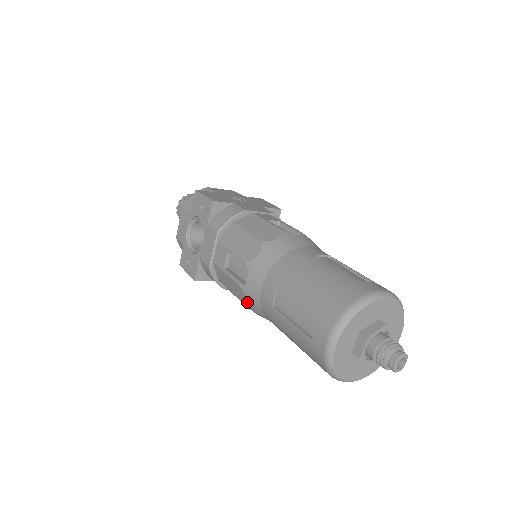
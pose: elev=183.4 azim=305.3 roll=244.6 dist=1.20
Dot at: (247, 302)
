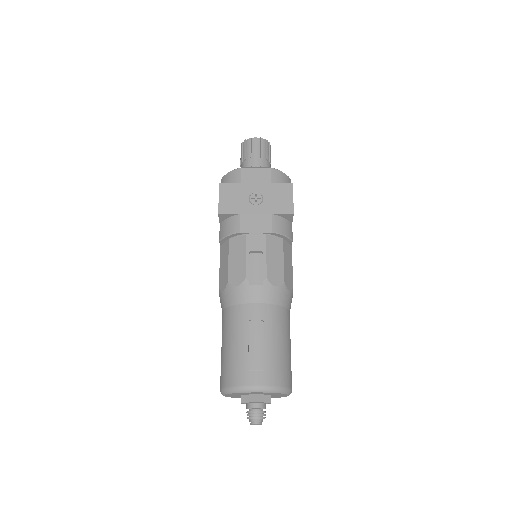
Dot at: occluded
